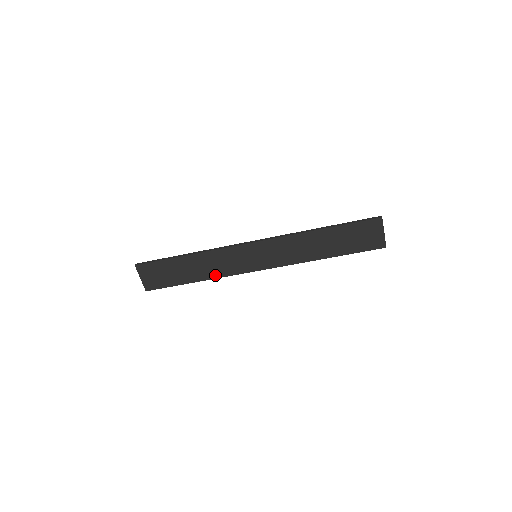
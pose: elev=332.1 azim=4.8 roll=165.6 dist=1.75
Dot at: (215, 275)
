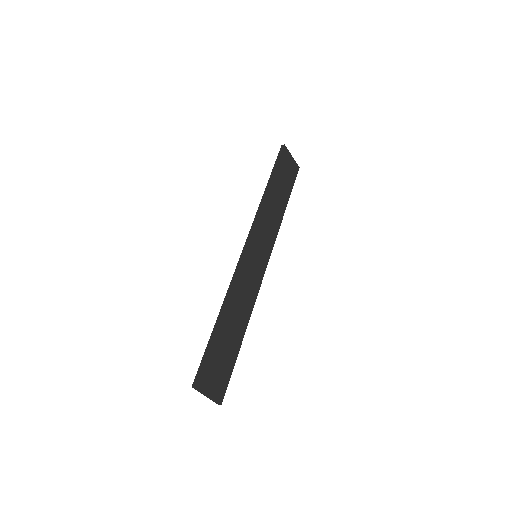
Dot at: (249, 309)
